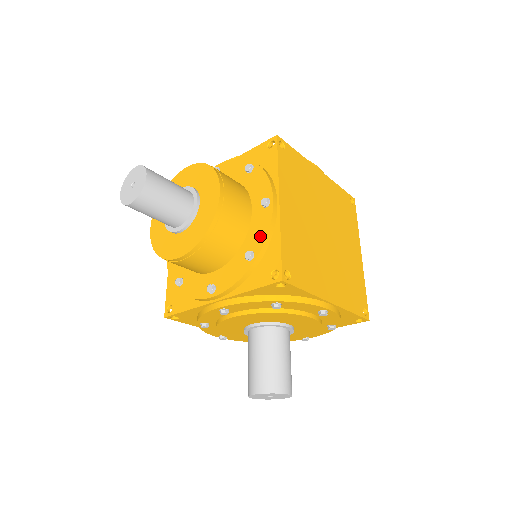
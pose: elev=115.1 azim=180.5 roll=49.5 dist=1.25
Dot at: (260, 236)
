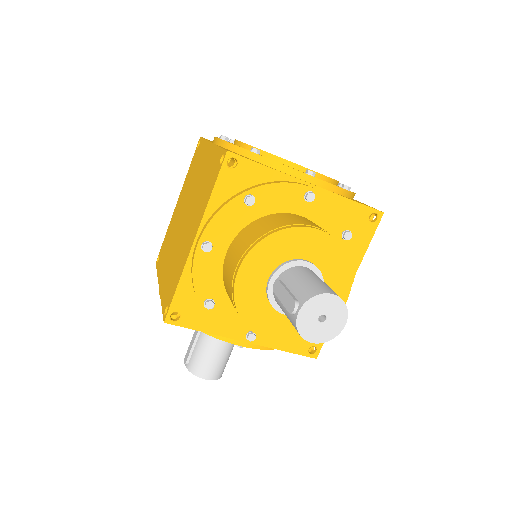
Dot at: occluded
